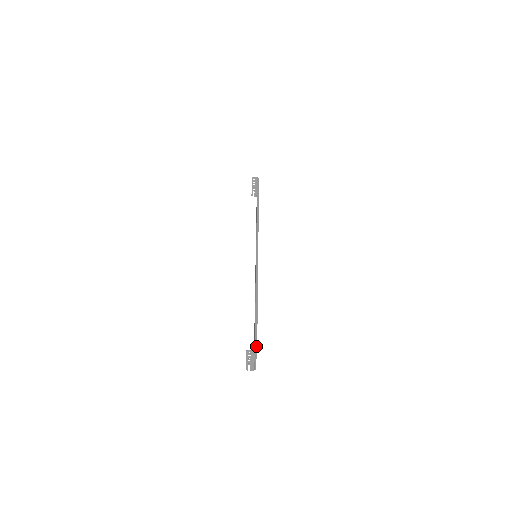
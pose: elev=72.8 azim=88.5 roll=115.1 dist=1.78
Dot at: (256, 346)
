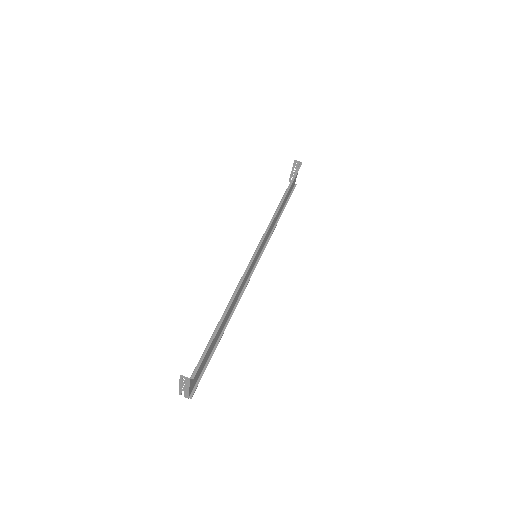
Dot at: (194, 374)
